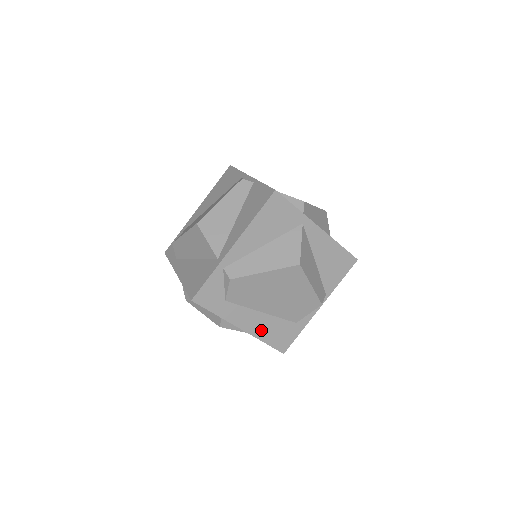
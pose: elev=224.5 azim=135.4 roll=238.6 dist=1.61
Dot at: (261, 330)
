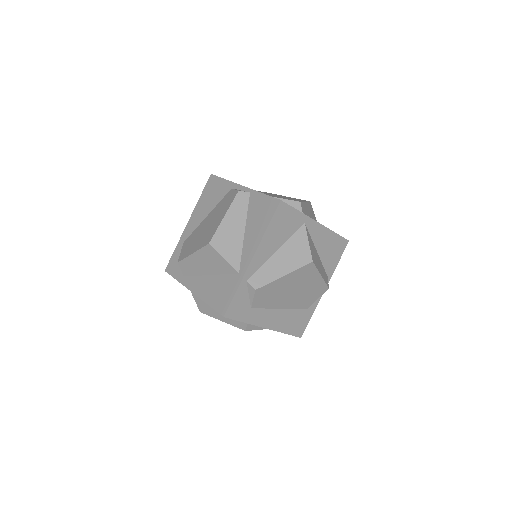
Dot at: (281, 324)
